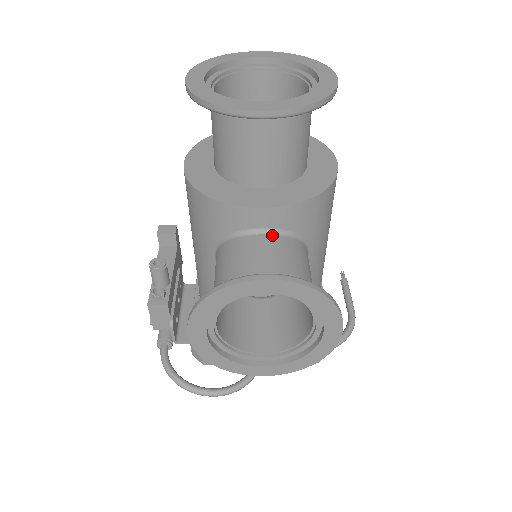
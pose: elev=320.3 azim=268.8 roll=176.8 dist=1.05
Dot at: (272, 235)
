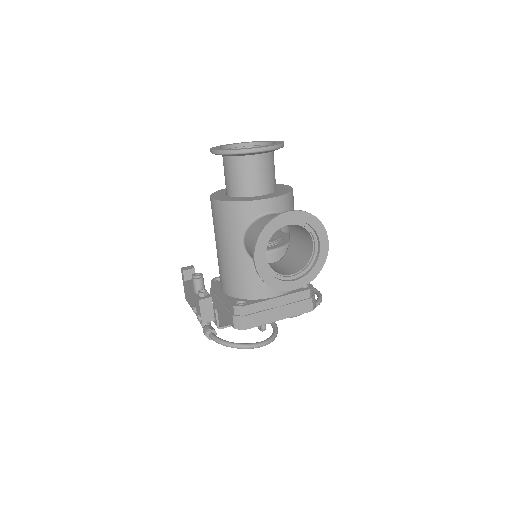
Dot at: (275, 214)
